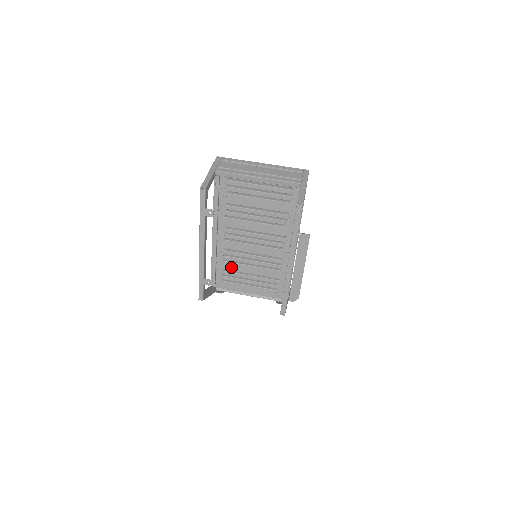
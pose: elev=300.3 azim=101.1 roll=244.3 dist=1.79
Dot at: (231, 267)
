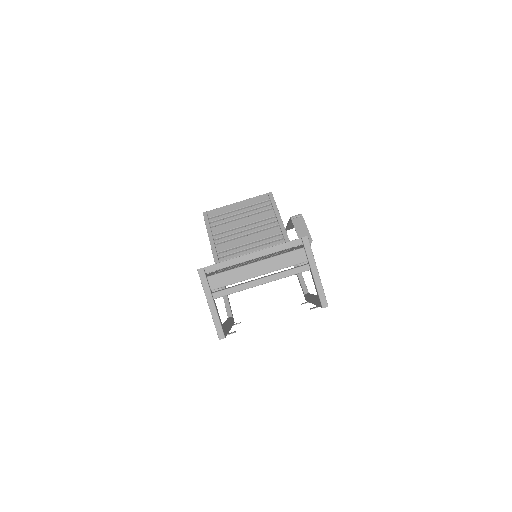
Dot at: occluded
